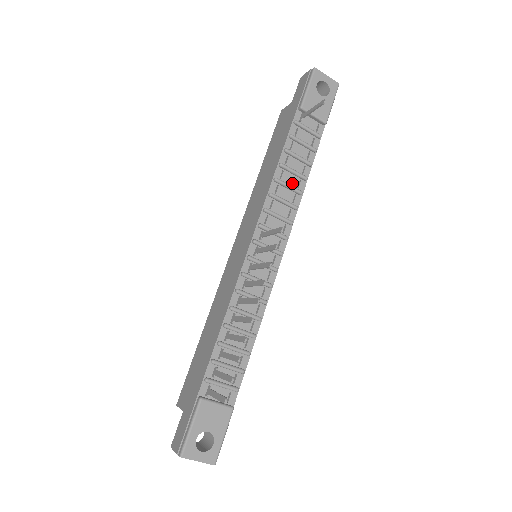
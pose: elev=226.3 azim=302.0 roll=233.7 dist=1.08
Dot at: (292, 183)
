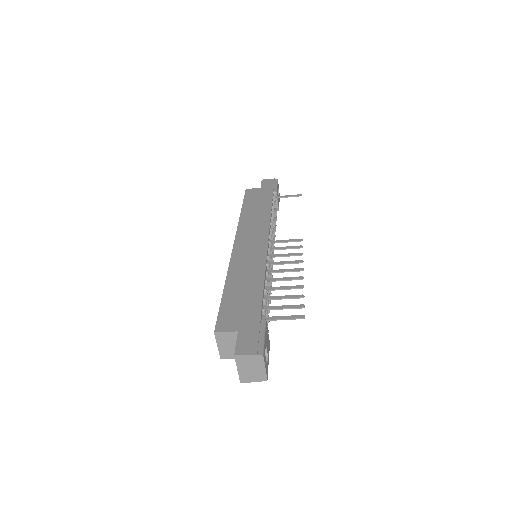
Dot at: occluded
